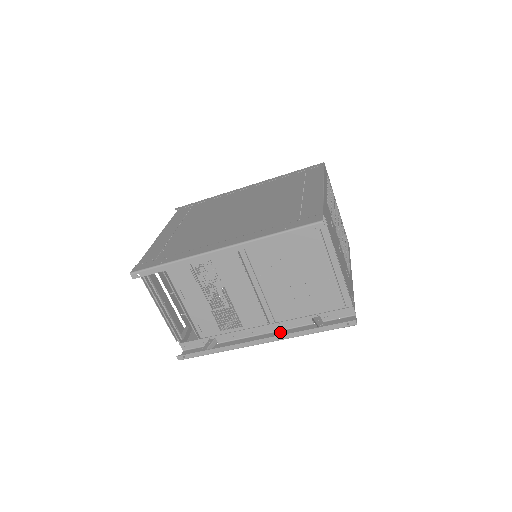
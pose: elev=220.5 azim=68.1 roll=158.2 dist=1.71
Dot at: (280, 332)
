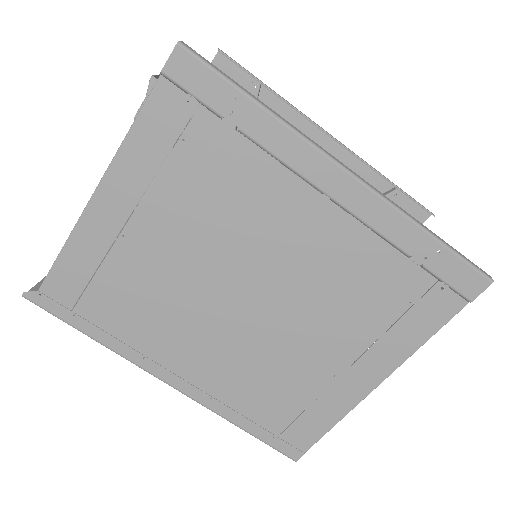
Dot at: (359, 212)
